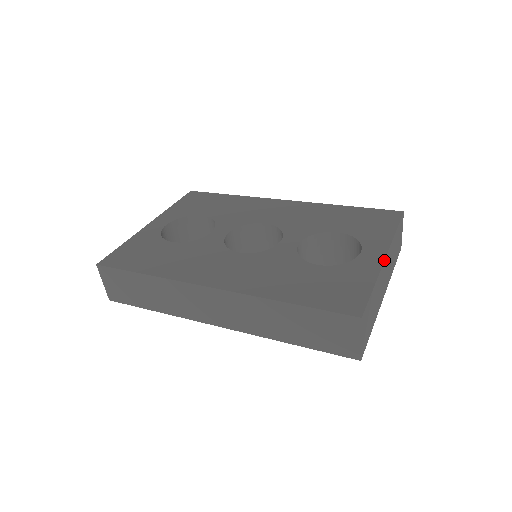
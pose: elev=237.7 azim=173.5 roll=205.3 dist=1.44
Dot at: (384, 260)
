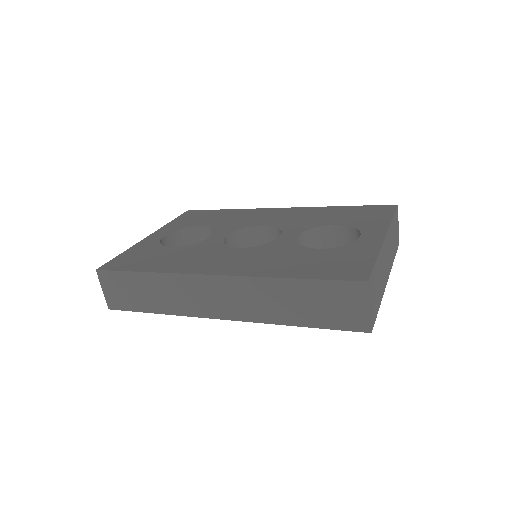
Dot at: (384, 239)
